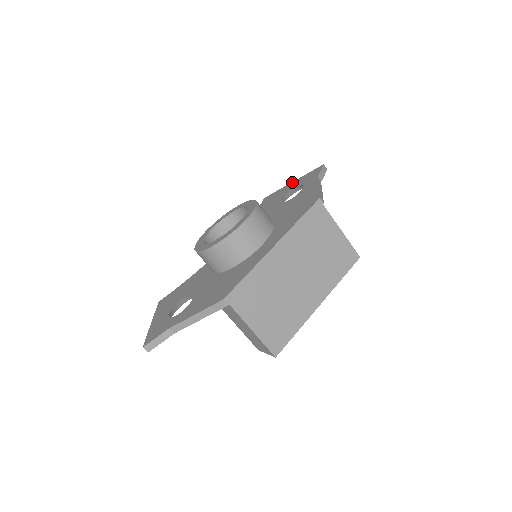
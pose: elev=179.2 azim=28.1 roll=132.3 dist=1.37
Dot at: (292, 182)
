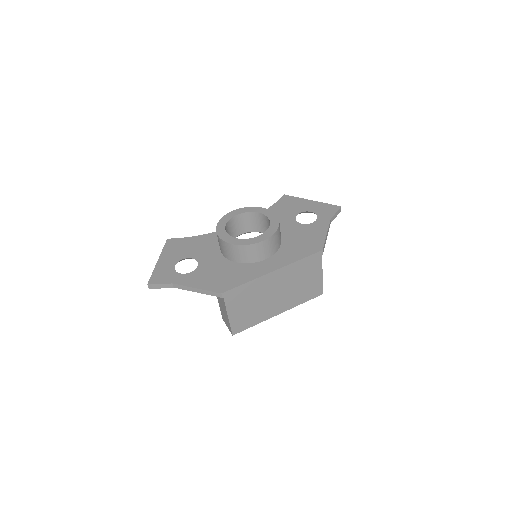
Dot at: (311, 200)
